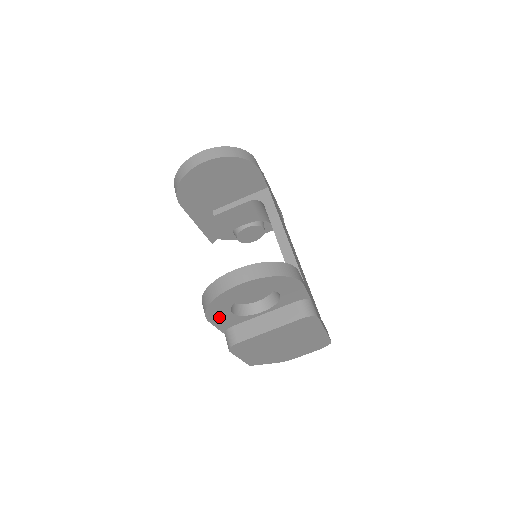
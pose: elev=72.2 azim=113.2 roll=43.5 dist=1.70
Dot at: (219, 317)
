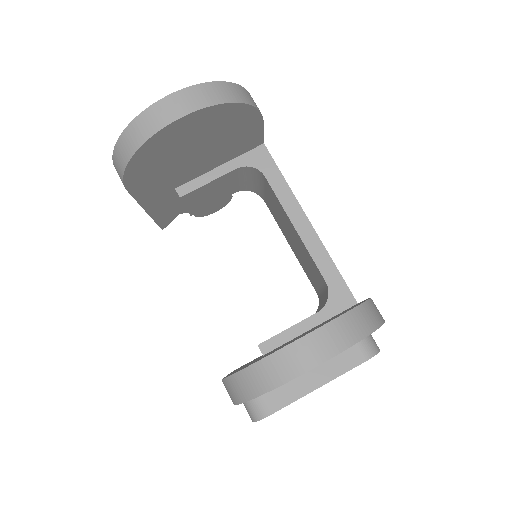
Dot at: occluded
